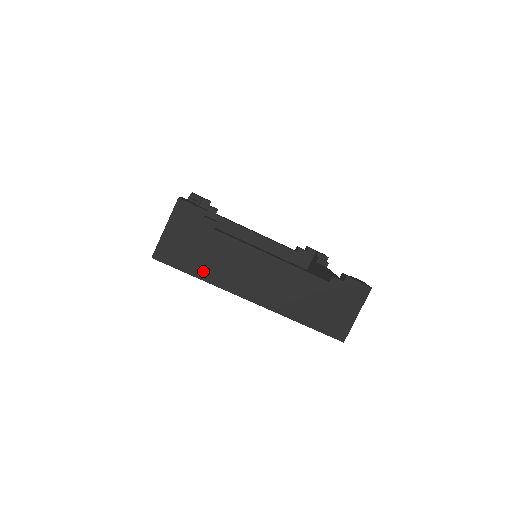
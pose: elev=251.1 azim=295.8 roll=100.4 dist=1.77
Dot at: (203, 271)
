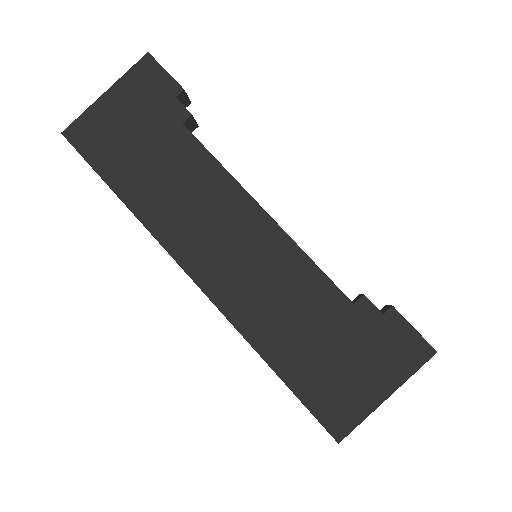
Dot at: (133, 188)
